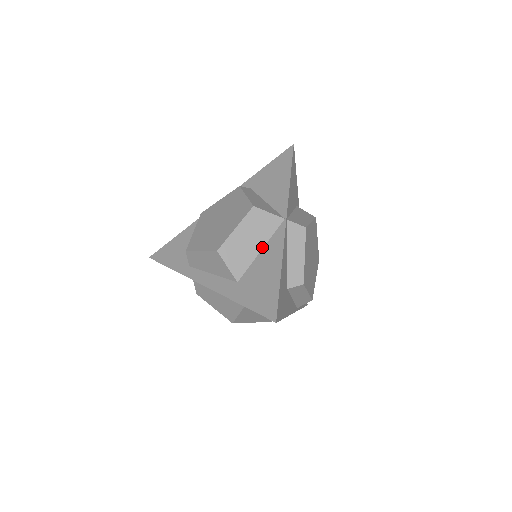
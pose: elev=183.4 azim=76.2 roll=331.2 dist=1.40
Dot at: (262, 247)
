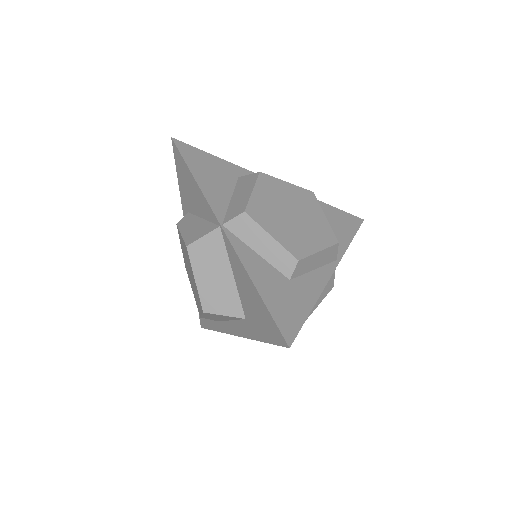
Dot at: (230, 270)
